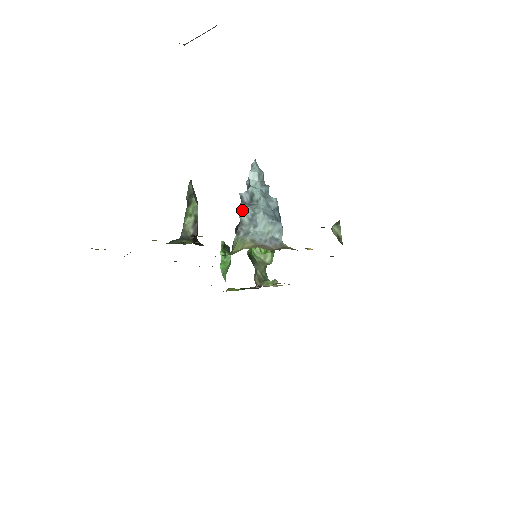
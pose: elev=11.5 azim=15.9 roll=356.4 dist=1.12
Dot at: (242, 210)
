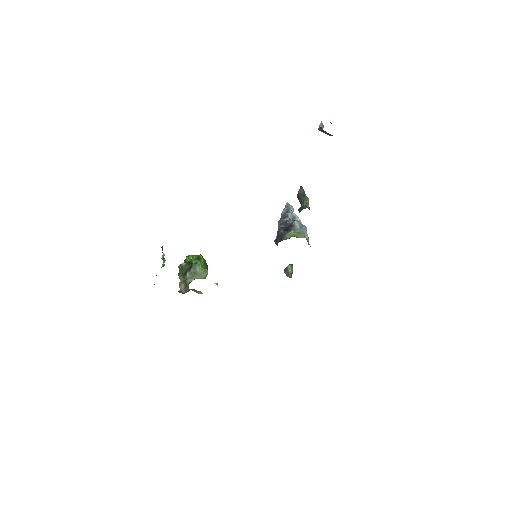
Dot at: (297, 220)
